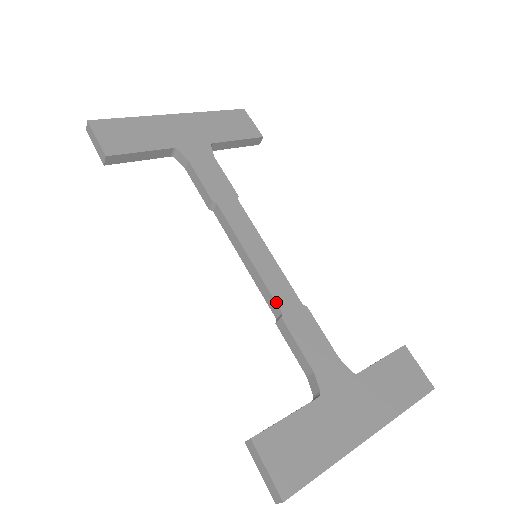
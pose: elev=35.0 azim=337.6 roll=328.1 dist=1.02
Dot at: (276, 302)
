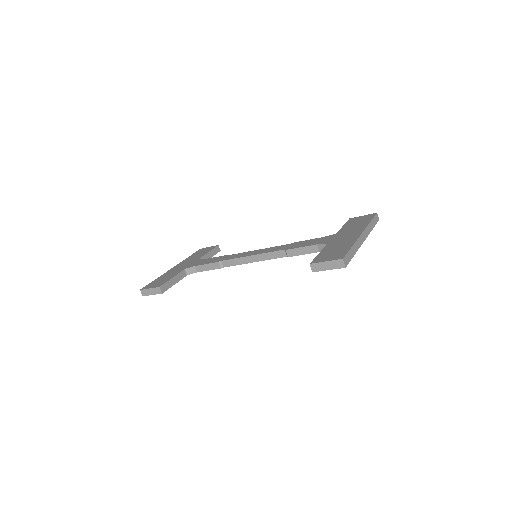
Dot at: (278, 251)
